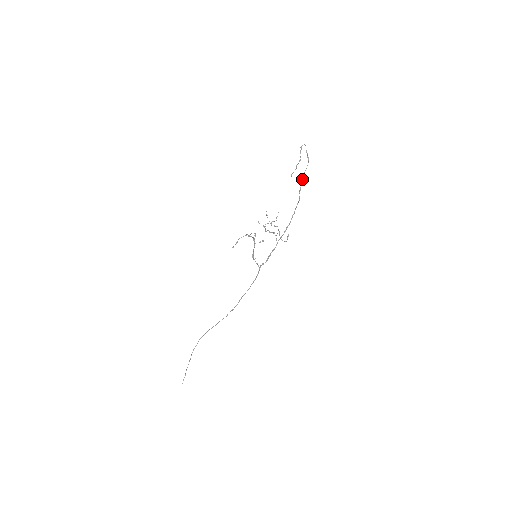
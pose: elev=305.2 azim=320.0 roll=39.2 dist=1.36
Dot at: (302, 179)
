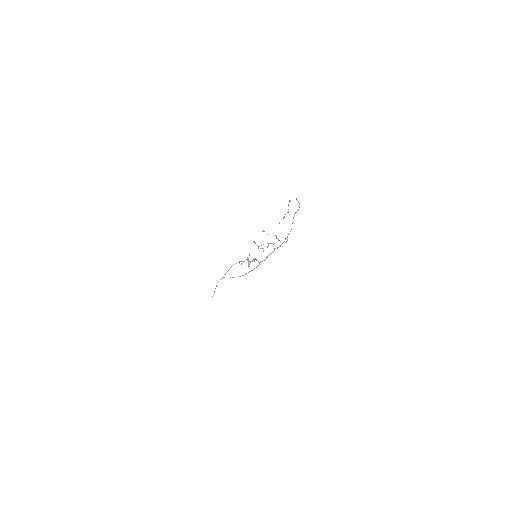
Dot at: (294, 216)
